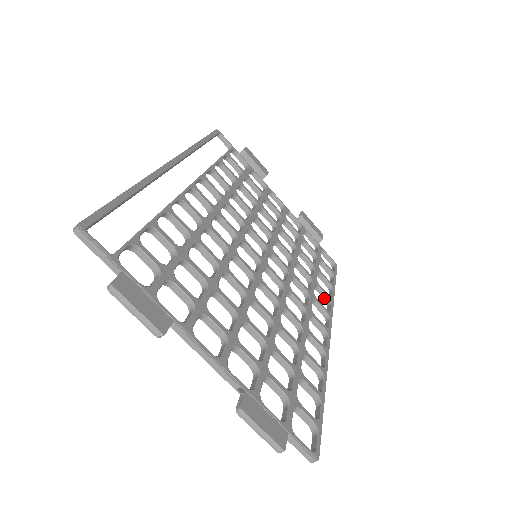
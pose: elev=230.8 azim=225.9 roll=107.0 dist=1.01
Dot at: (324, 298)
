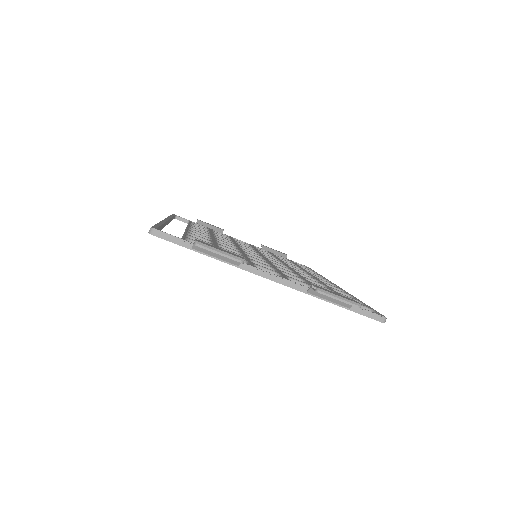
Dot at: occluded
